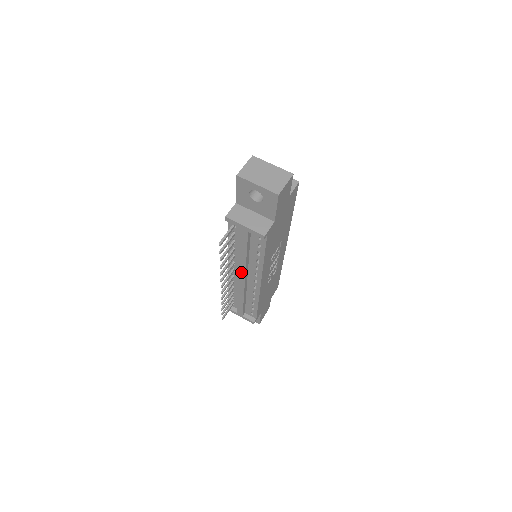
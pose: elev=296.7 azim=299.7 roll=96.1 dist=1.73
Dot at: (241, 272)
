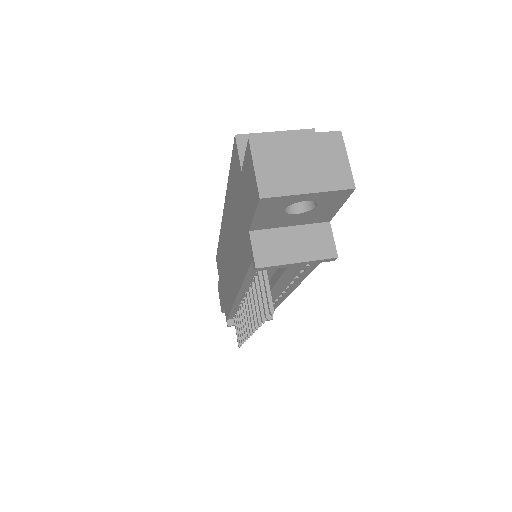
Dot at: occluded
